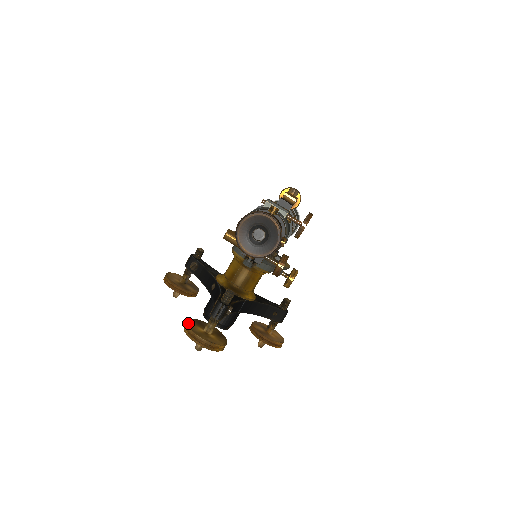
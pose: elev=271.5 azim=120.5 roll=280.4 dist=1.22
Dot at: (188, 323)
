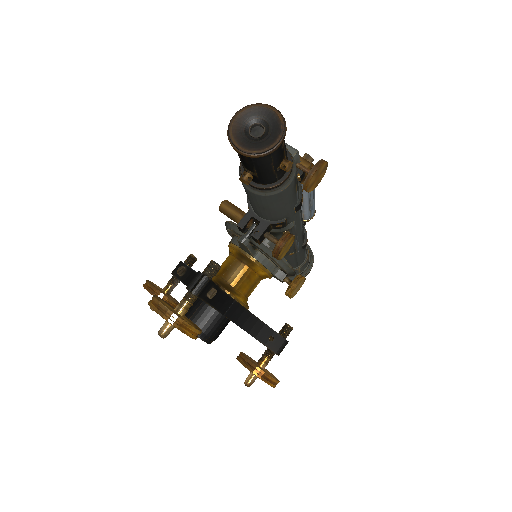
Dot at: (155, 295)
